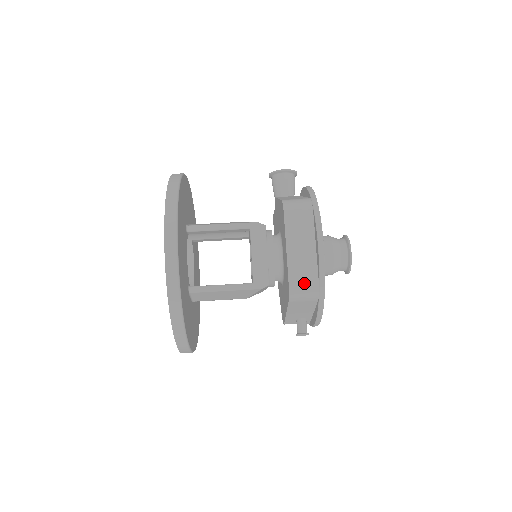
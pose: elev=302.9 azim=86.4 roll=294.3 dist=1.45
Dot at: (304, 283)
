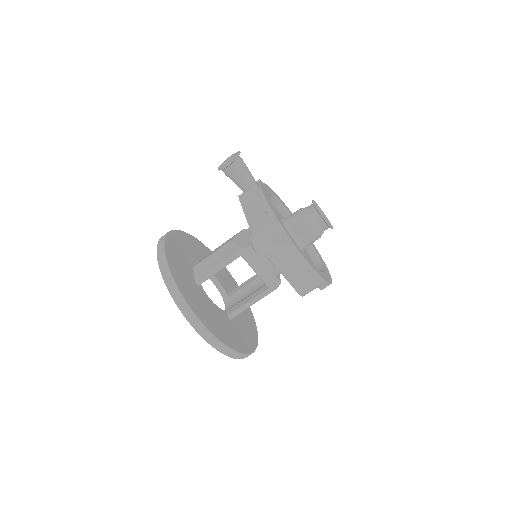
Dot at: (307, 285)
